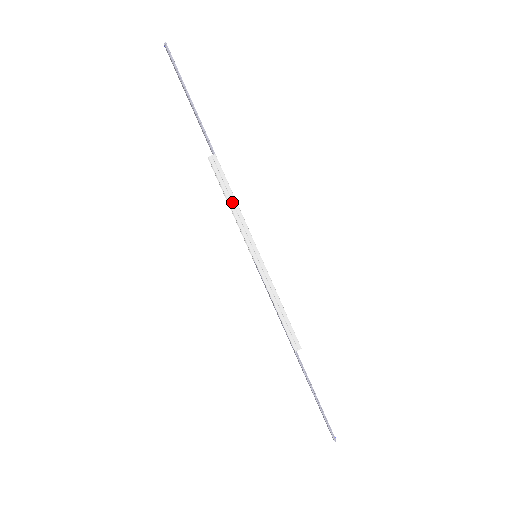
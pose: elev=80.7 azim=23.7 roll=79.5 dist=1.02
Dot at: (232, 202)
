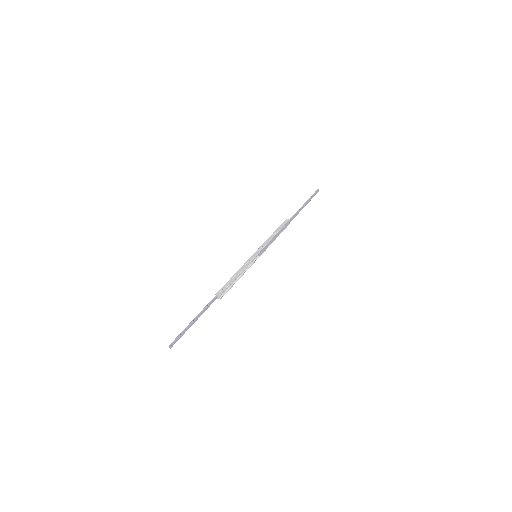
Dot at: (274, 234)
